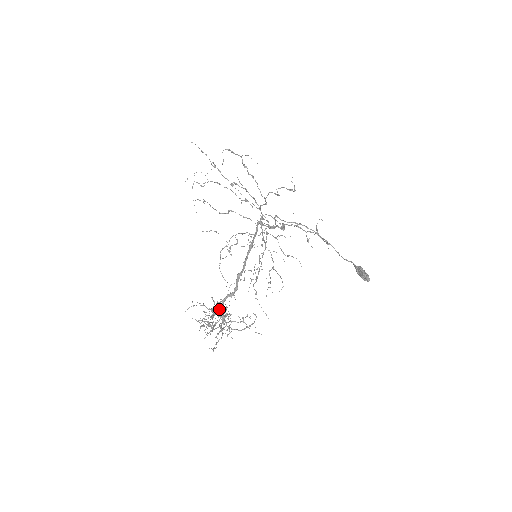
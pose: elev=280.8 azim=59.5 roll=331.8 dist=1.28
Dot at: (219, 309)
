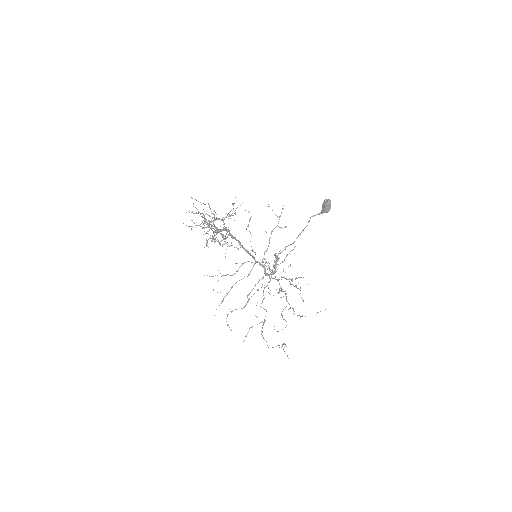
Dot at: occluded
